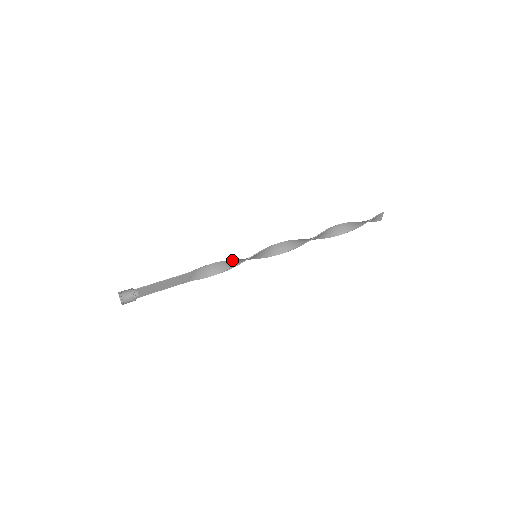
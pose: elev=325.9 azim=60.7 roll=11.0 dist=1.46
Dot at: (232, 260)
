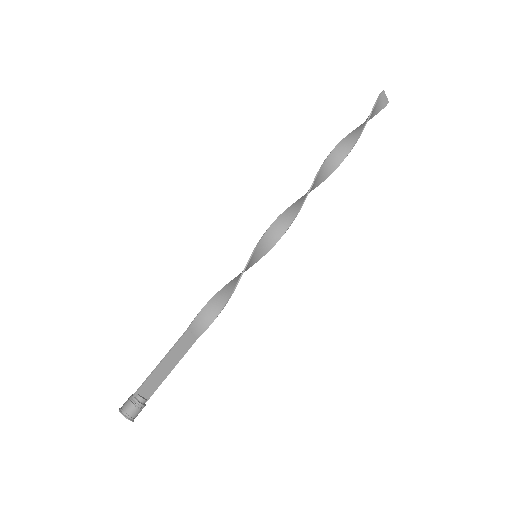
Dot at: (231, 281)
